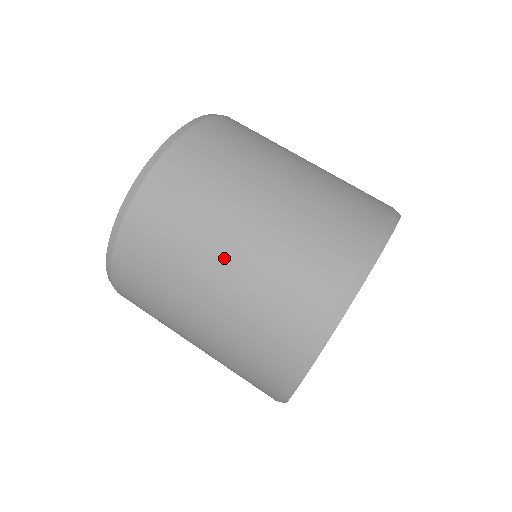
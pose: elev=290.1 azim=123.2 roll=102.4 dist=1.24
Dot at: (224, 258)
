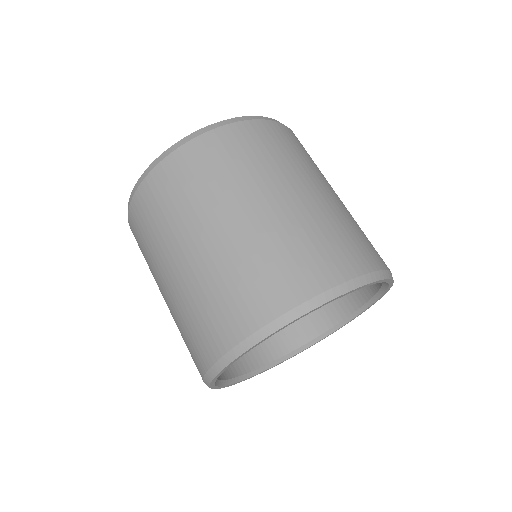
Dot at: (171, 273)
